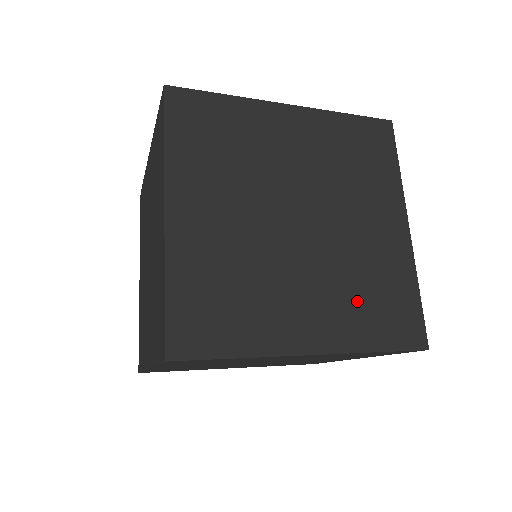
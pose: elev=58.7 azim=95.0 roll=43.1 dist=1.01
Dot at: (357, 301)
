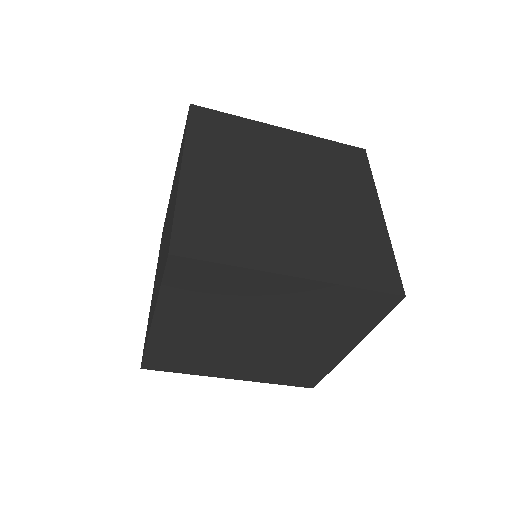
Dot at: (337, 250)
